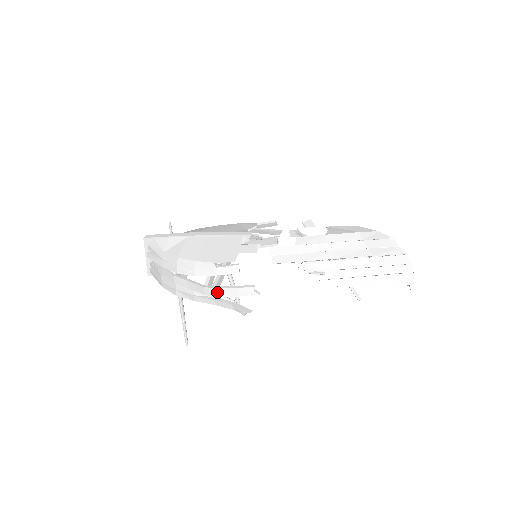
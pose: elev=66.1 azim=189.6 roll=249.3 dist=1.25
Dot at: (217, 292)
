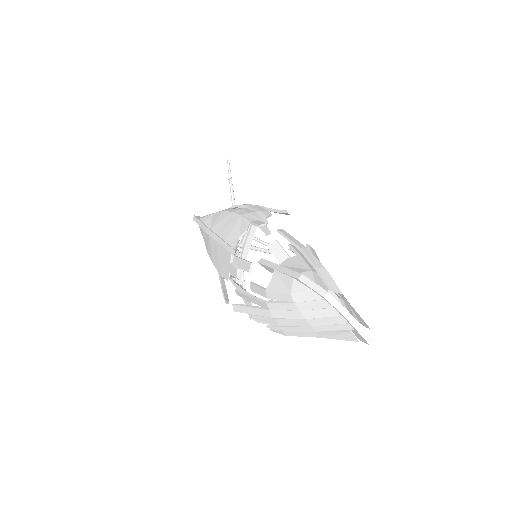
Dot at: (226, 302)
